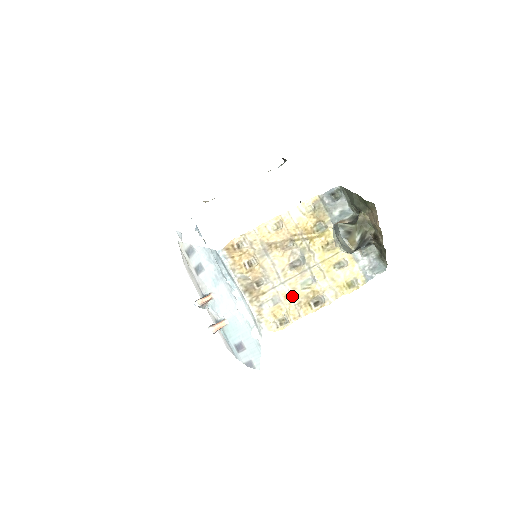
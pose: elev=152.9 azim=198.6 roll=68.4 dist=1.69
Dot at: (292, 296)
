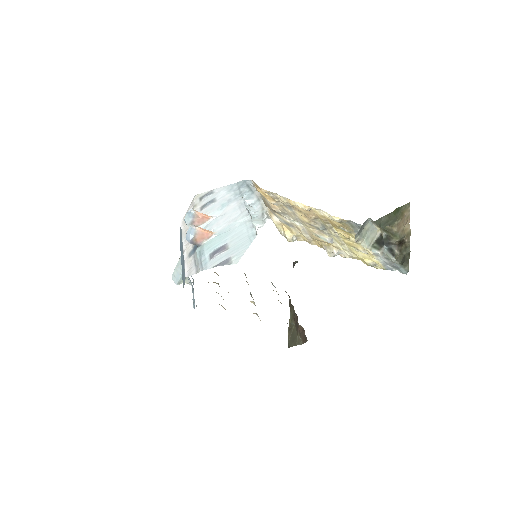
Dot at: (306, 232)
